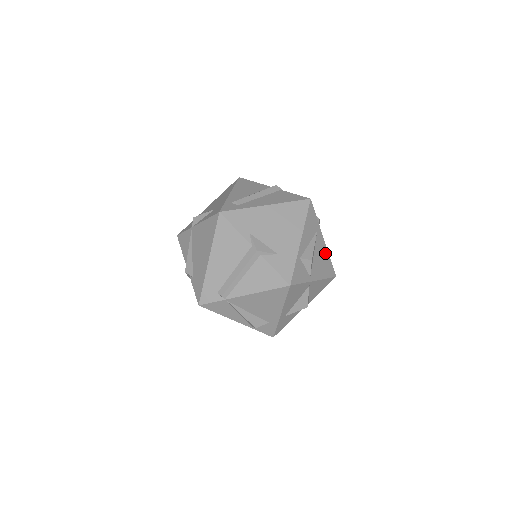
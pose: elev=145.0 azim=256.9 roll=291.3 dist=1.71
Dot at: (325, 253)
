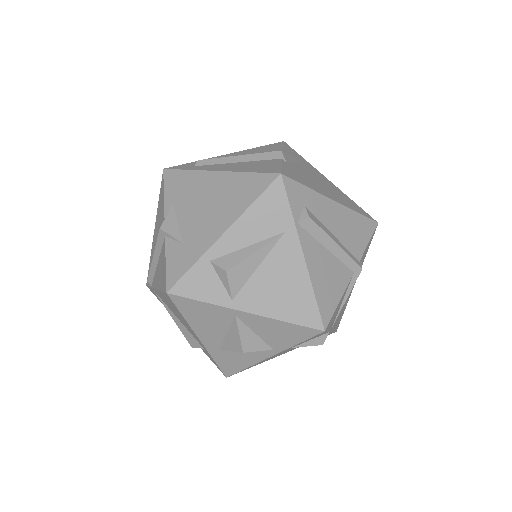
Dot at: (299, 278)
